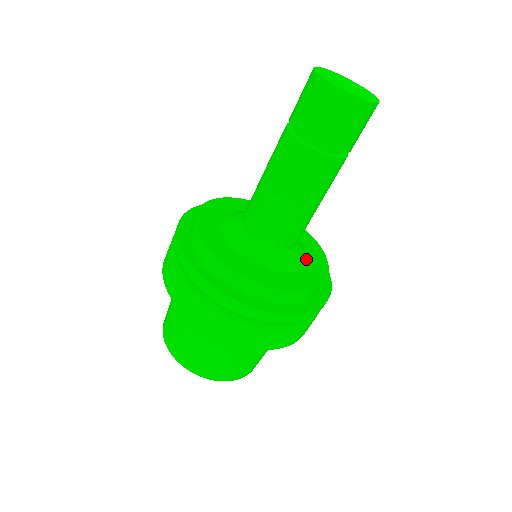
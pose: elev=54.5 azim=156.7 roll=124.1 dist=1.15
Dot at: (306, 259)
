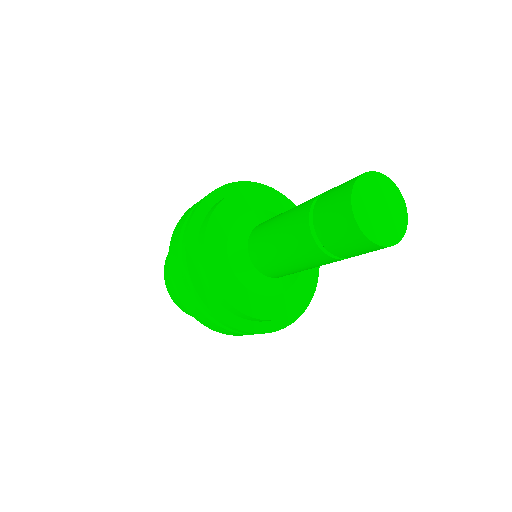
Dot at: occluded
